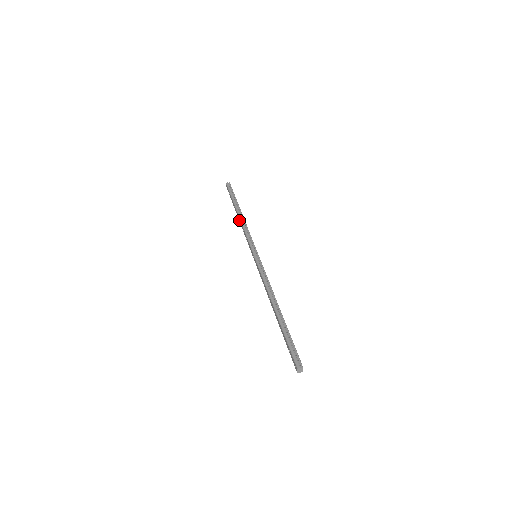
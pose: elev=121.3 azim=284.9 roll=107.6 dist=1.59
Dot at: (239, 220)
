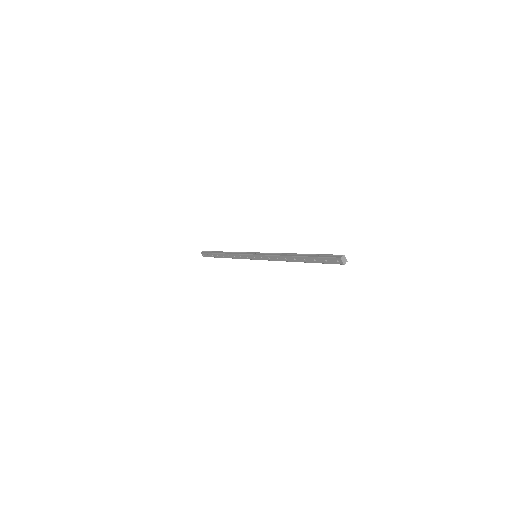
Dot at: (227, 257)
